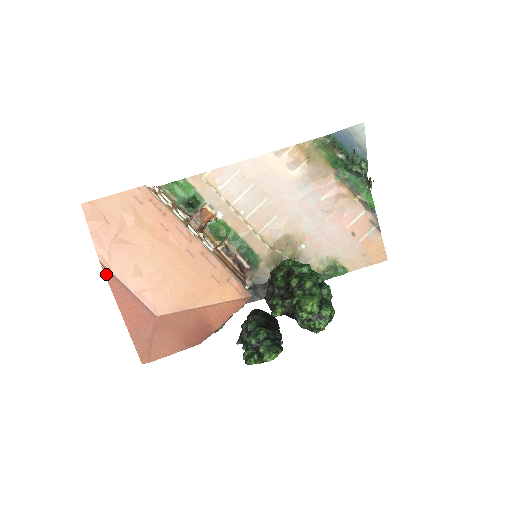
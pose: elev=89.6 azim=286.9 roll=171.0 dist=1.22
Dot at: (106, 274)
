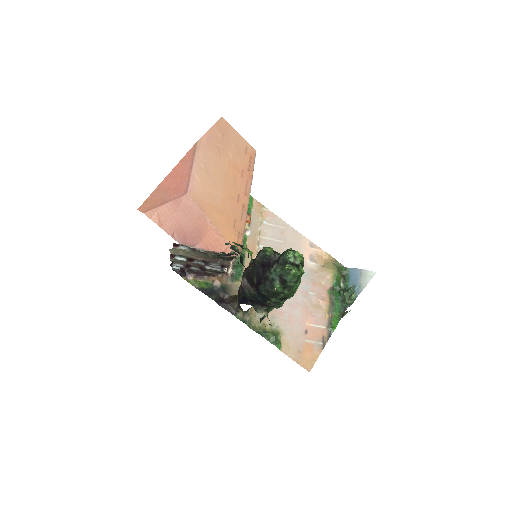
Dot at: (192, 149)
